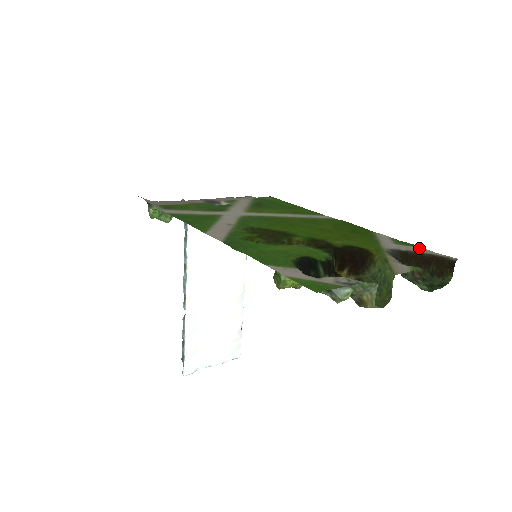
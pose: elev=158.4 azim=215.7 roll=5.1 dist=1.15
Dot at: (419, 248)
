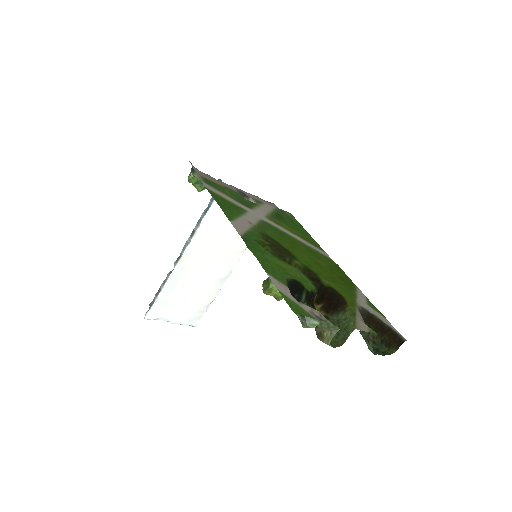
Dot at: (383, 317)
